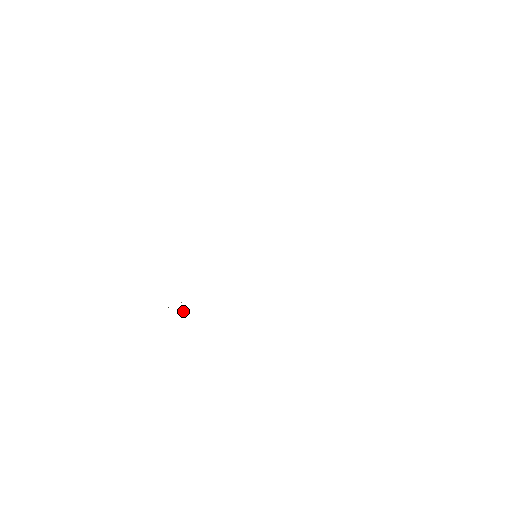
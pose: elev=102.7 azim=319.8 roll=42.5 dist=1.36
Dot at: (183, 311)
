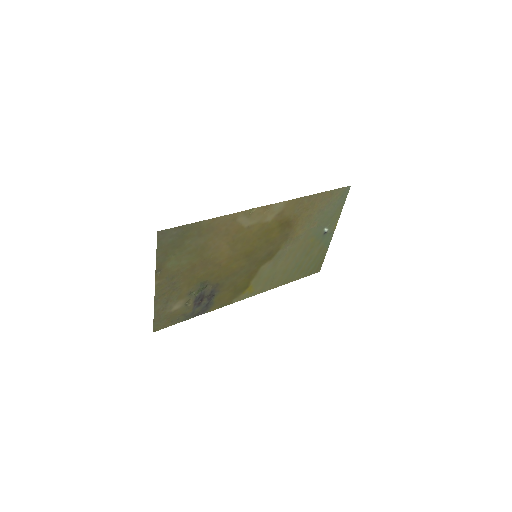
Dot at: (194, 291)
